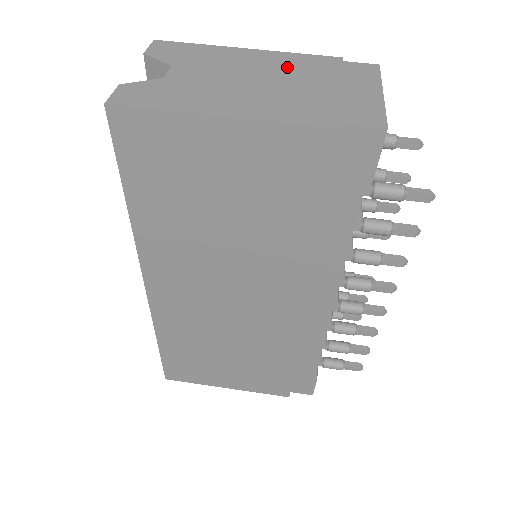
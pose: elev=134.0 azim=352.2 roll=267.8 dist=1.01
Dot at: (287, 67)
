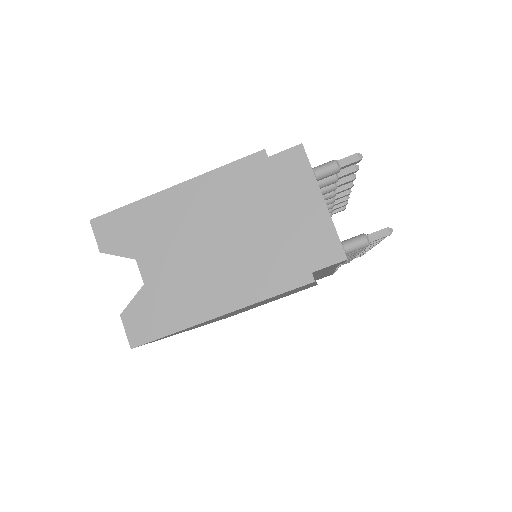
Dot at: (227, 202)
